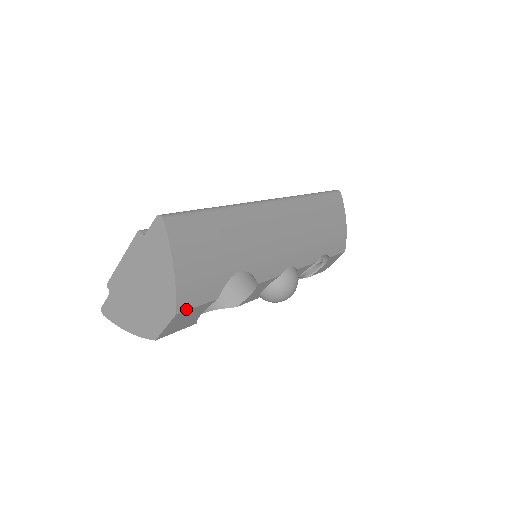
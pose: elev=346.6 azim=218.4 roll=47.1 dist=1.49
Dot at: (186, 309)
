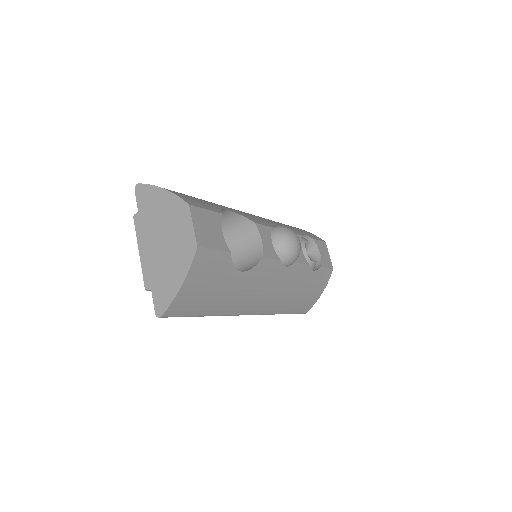
Dot at: (196, 206)
